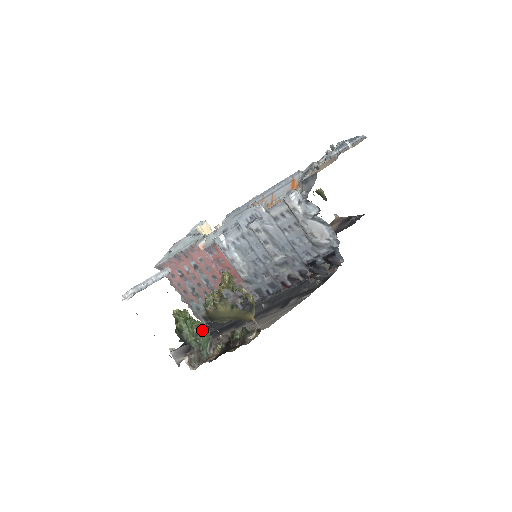
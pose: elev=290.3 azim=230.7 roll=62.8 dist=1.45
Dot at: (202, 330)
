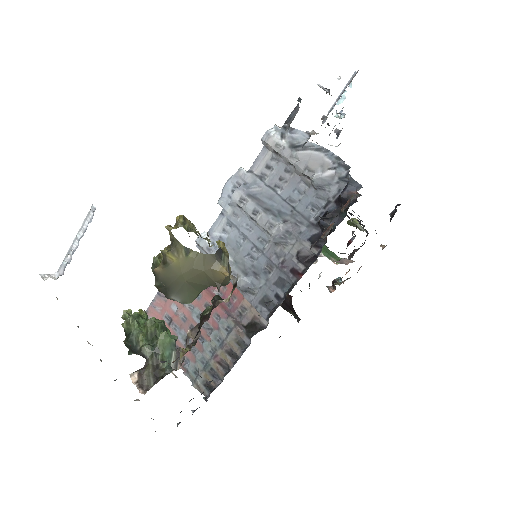
Dot at: (162, 329)
